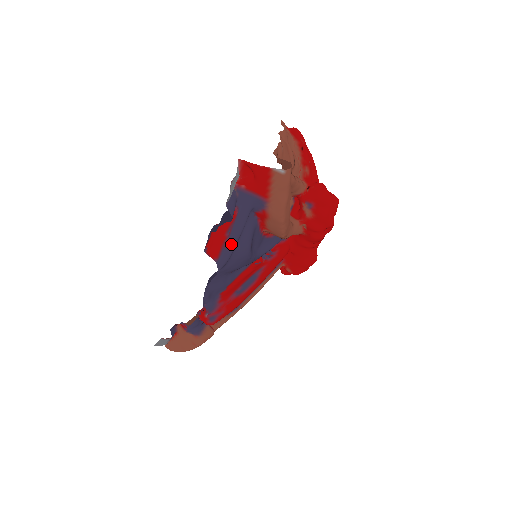
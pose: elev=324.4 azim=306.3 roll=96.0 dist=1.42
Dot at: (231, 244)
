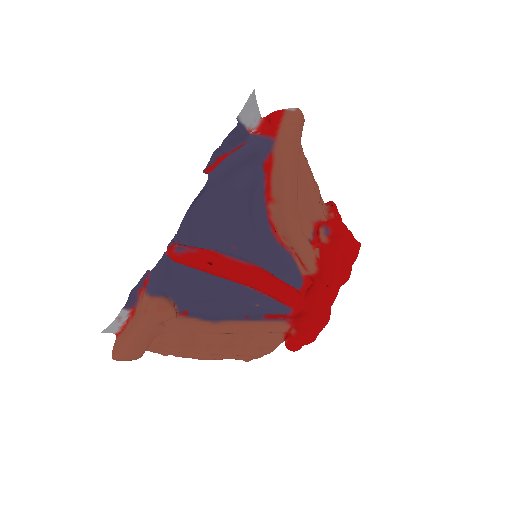
Dot at: (229, 160)
